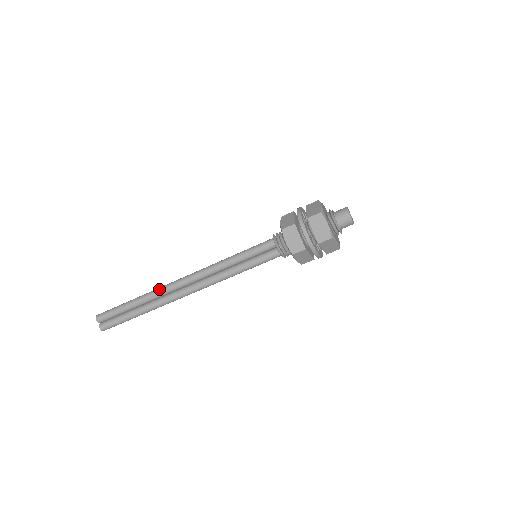
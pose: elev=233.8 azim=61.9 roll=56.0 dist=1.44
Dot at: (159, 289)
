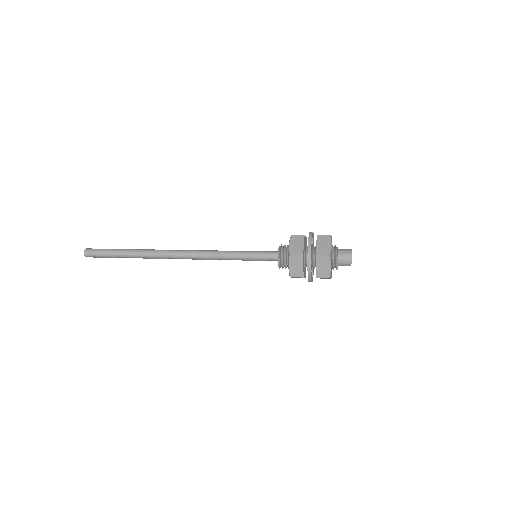
Dot at: (155, 257)
